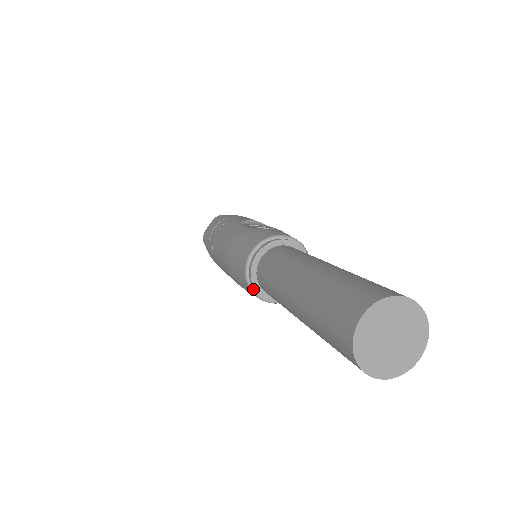
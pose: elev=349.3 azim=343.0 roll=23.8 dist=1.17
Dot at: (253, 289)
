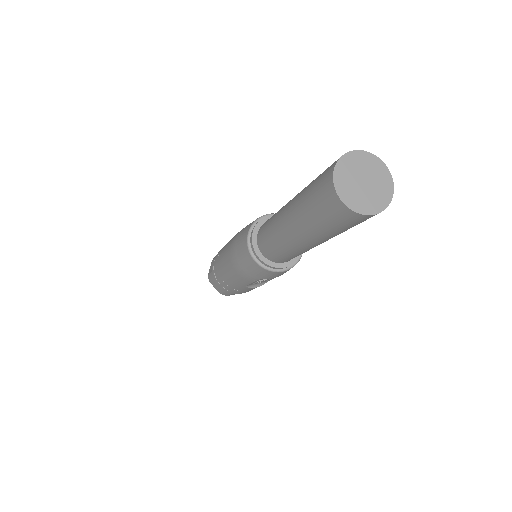
Dot at: (260, 263)
